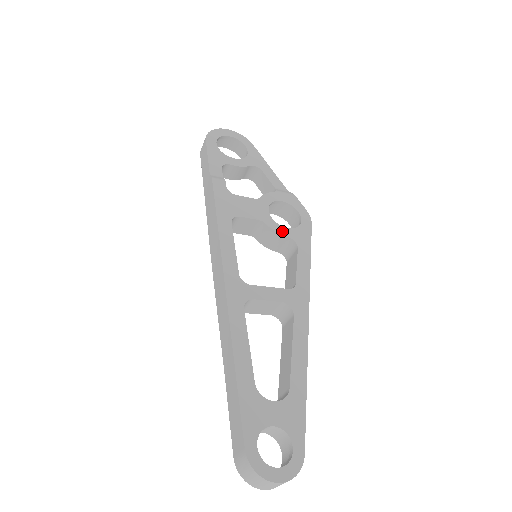
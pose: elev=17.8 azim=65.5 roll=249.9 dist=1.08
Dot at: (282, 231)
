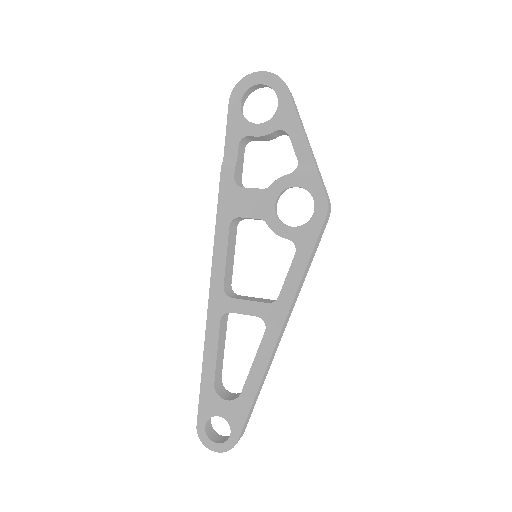
Dot at: (283, 232)
